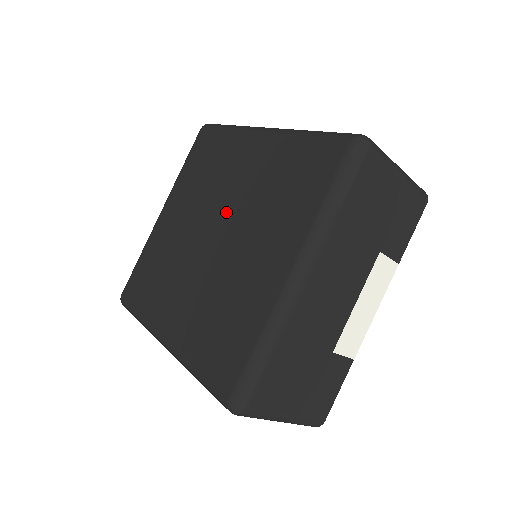
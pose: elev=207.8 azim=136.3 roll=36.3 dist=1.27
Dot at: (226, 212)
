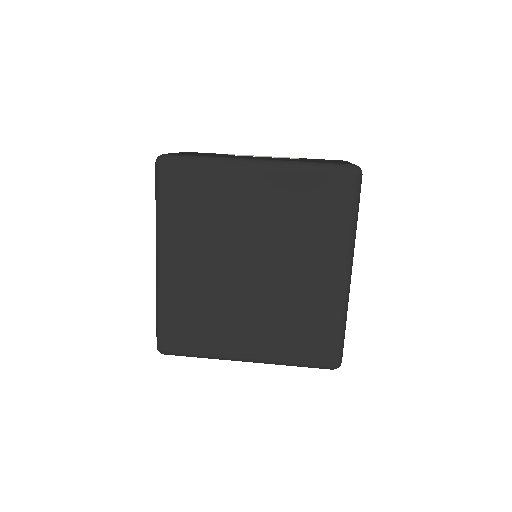
Dot at: (272, 274)
